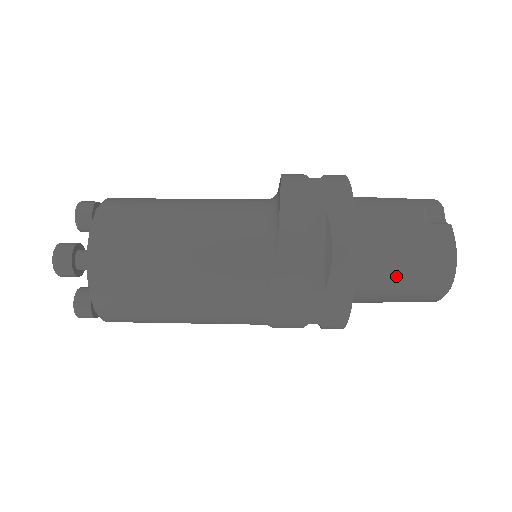
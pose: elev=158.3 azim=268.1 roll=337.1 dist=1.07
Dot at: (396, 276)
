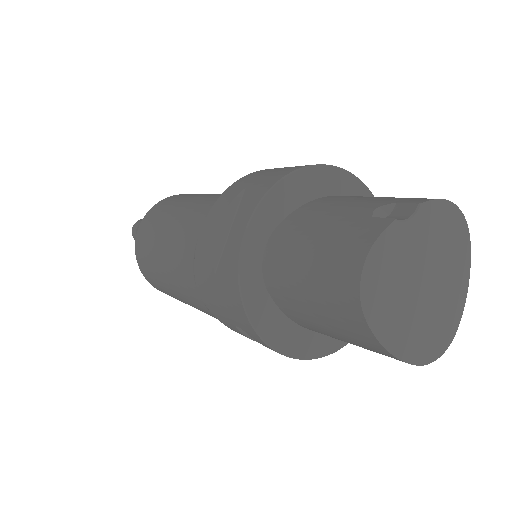
Dot at: (298, 279)
